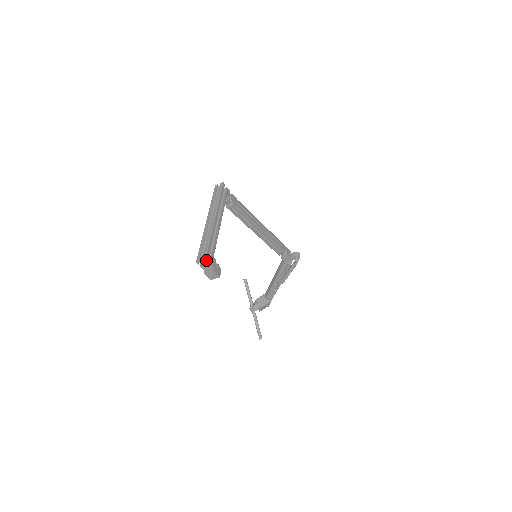
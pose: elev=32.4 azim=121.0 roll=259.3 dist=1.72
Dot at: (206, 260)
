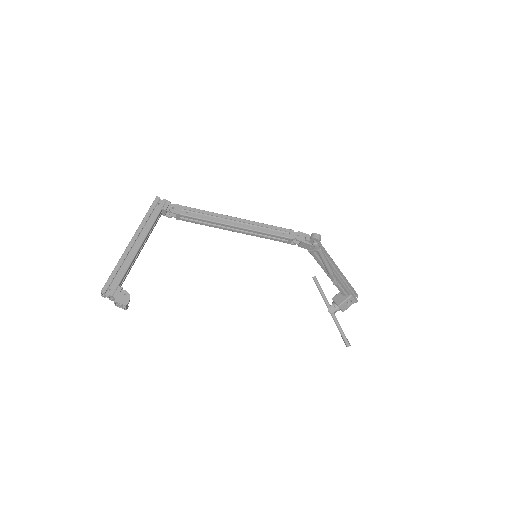
Dot at: (103, 292)
